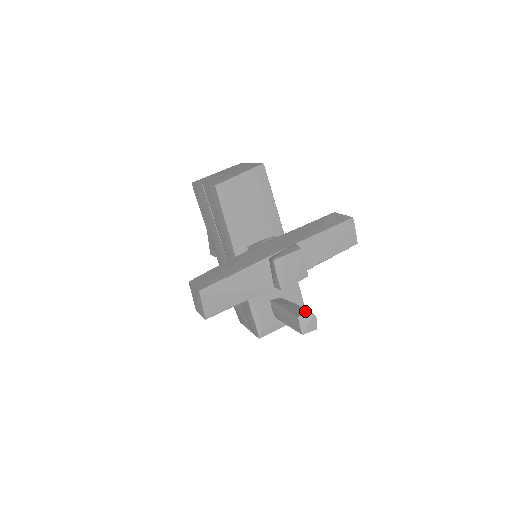
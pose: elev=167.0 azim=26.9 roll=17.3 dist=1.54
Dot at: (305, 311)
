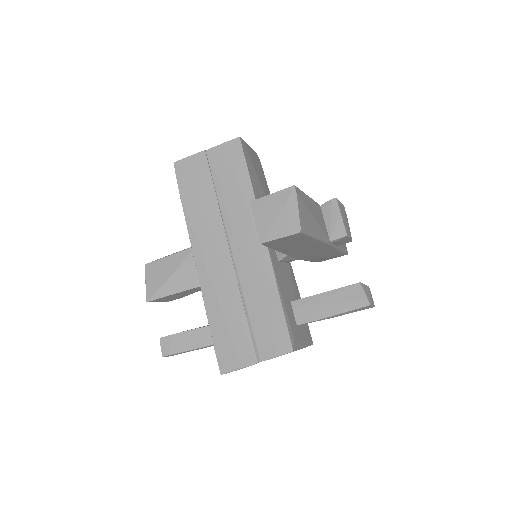
Dot at: occluded
